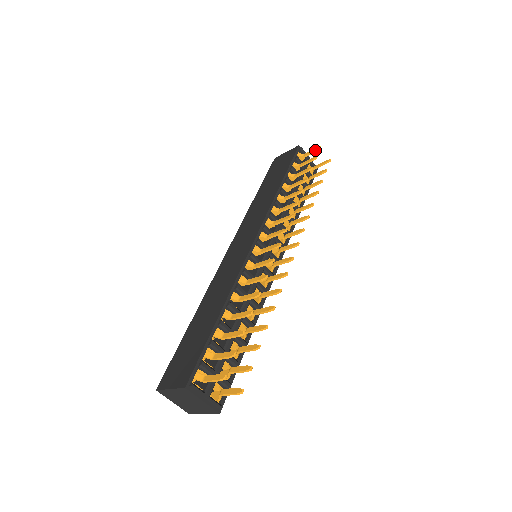
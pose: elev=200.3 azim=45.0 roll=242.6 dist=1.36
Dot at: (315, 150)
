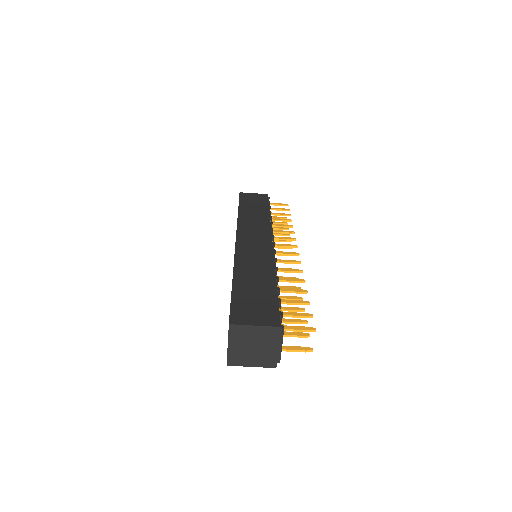
Dot at: (284, 204)
